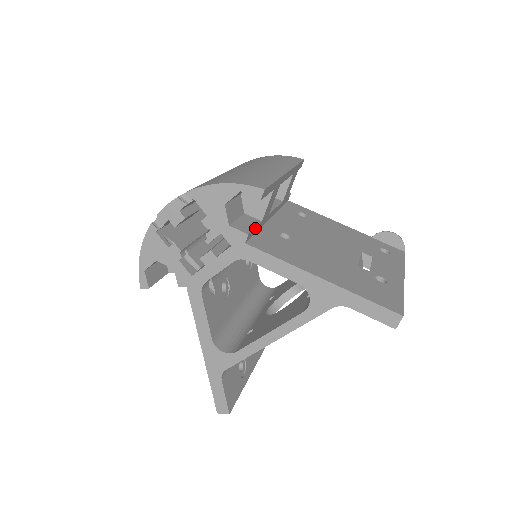
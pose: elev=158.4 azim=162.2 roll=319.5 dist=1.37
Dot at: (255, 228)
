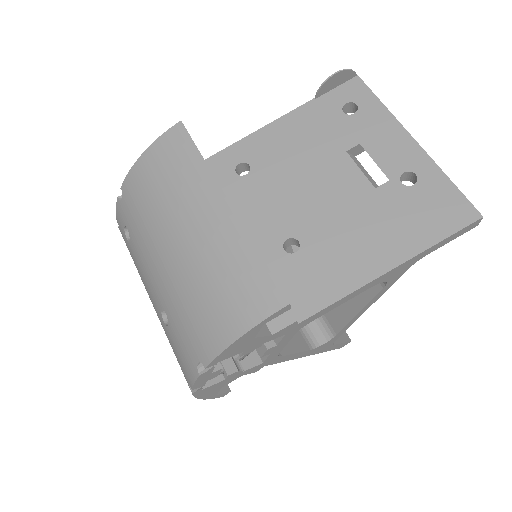
Dot at: occluded
